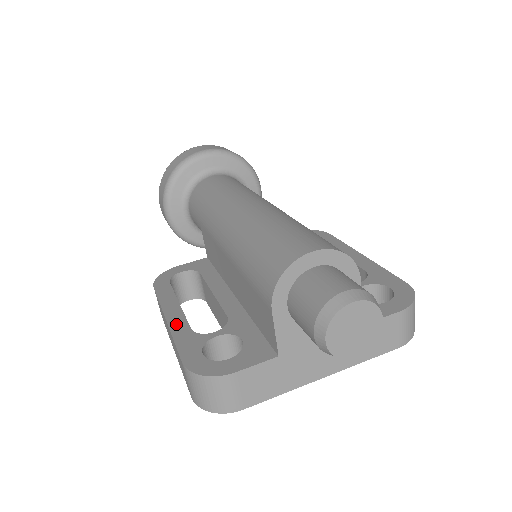
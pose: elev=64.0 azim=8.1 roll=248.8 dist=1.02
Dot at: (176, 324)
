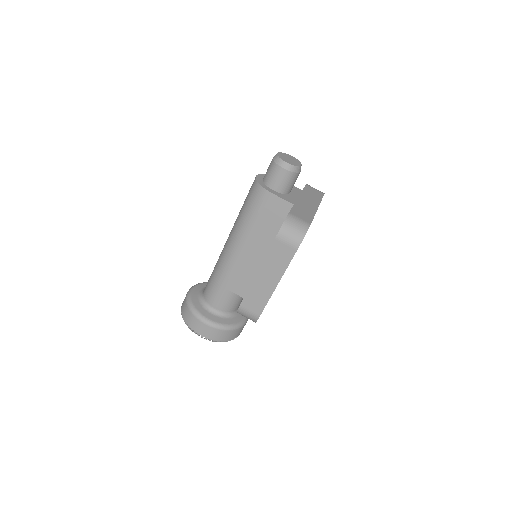
Dot at: (261, 264)
